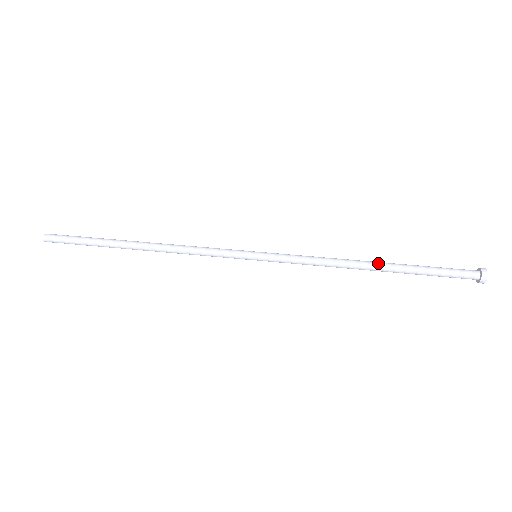
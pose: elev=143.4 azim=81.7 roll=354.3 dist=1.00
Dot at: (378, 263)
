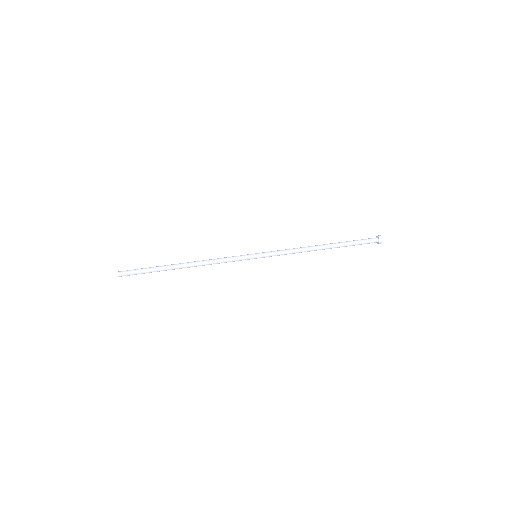
Dot at: (325, 245)
